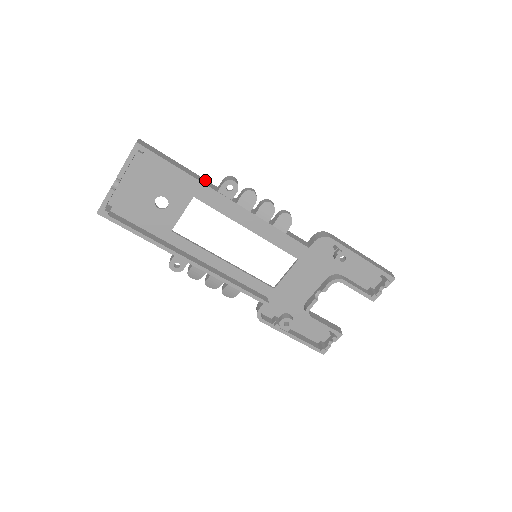
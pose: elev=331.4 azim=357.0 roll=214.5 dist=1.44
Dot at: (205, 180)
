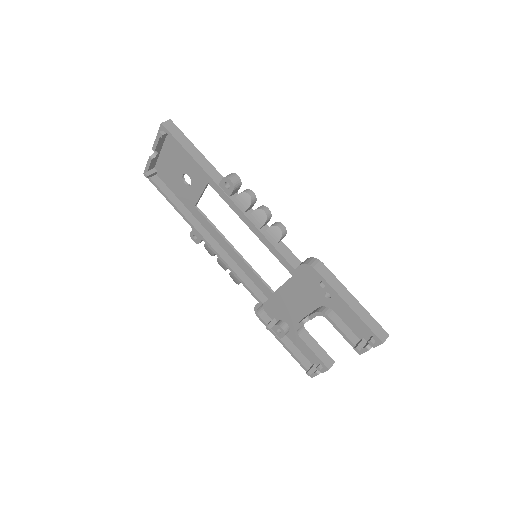
Dot at: (215, 171)
